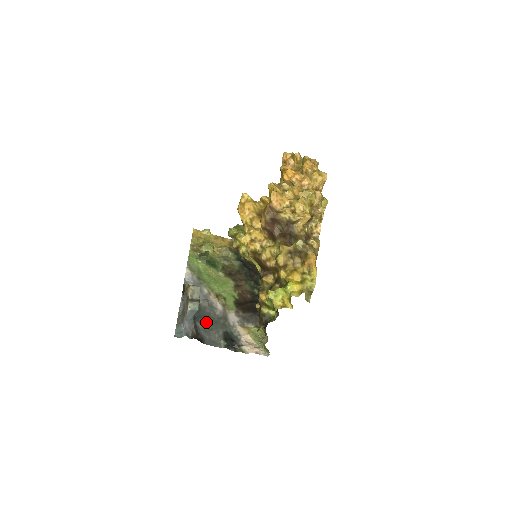
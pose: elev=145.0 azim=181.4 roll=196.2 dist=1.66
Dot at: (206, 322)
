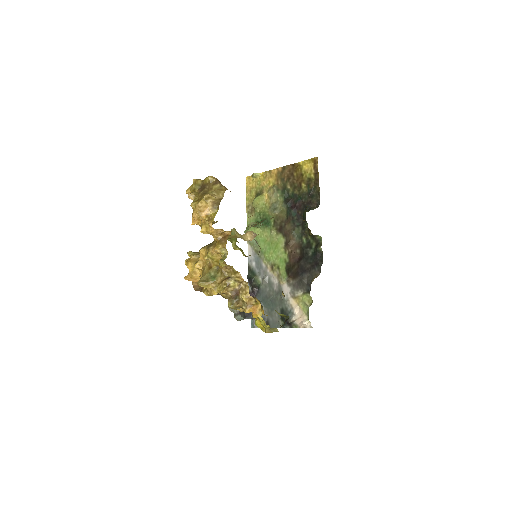
Dot at: (268, 303)
